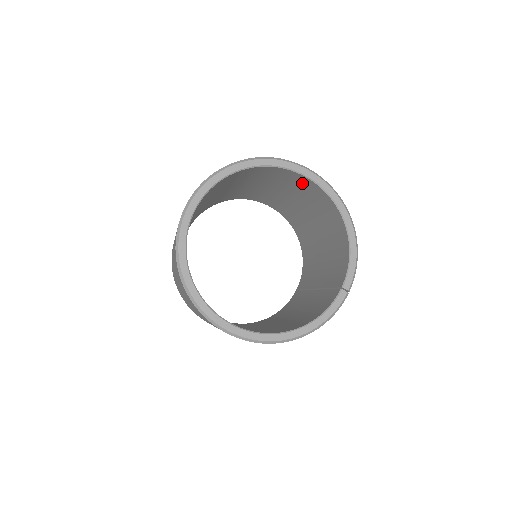
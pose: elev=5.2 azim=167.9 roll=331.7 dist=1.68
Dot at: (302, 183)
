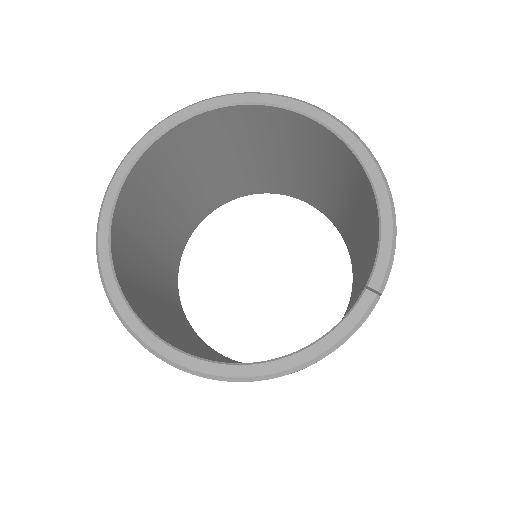
Dot at: (304, 131)
